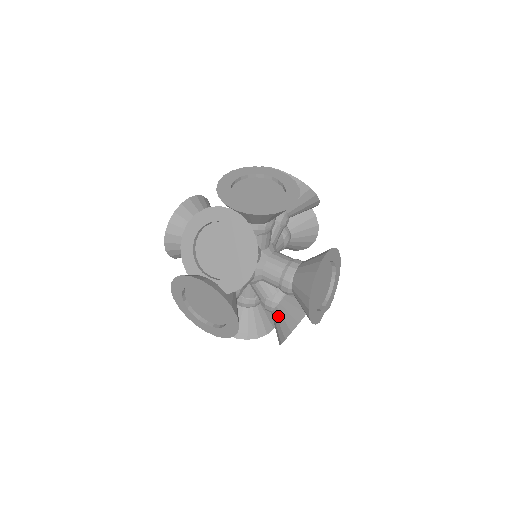
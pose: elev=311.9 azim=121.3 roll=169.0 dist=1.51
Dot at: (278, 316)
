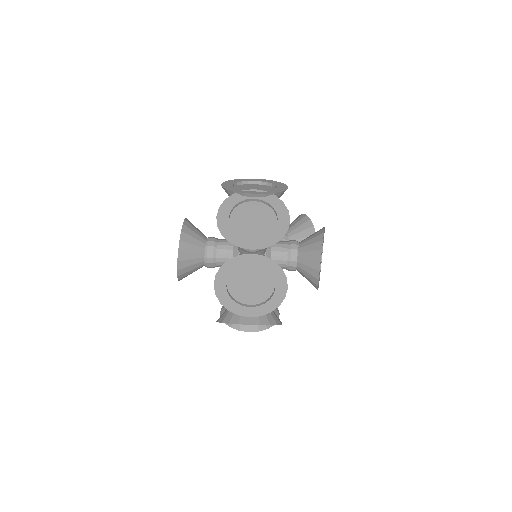
Dot at: occluded
